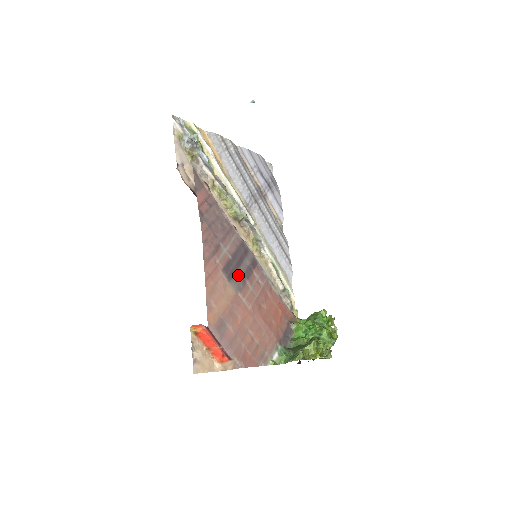
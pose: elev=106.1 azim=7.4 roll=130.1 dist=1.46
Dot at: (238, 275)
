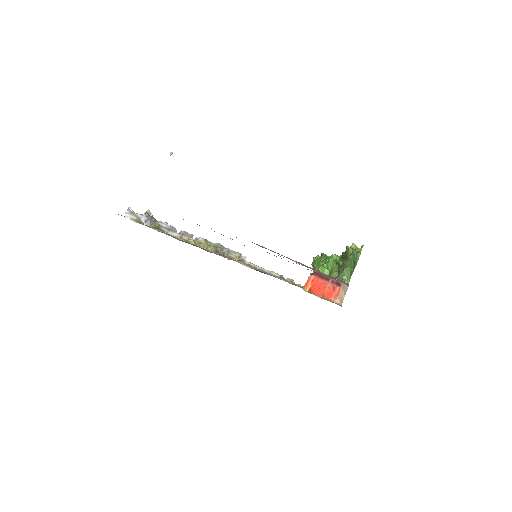
Dot at: occluded
